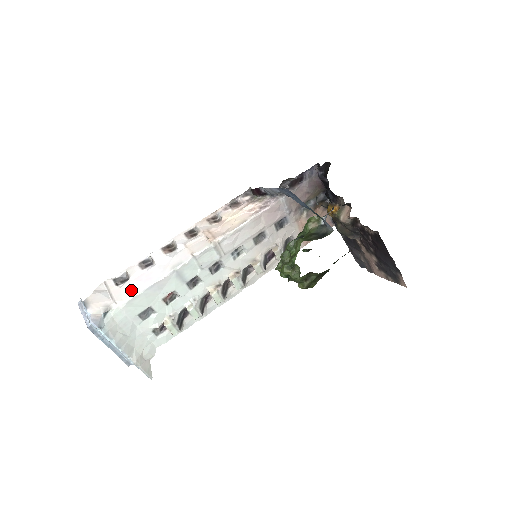
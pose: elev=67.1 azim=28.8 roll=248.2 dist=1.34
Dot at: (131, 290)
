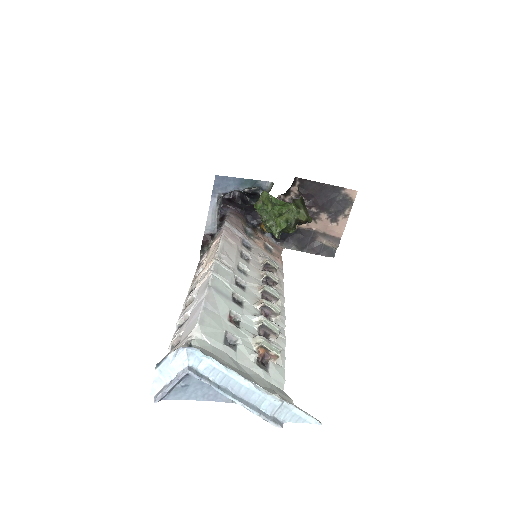
Dot at: (191, 325)
